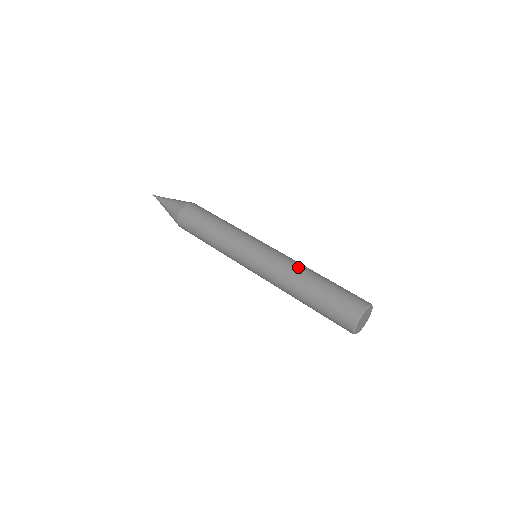
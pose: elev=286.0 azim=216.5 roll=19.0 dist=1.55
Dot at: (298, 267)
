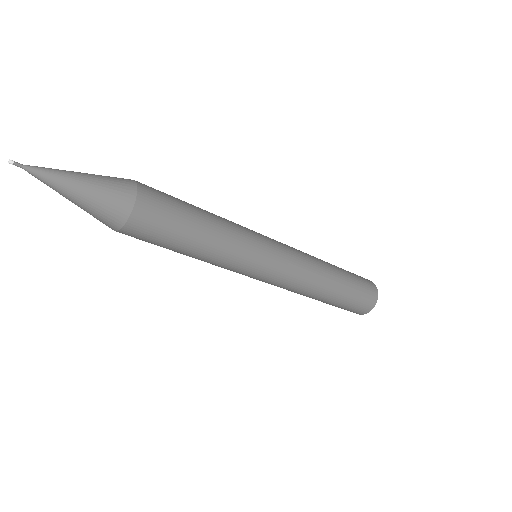
Dot at: (321, 269)
